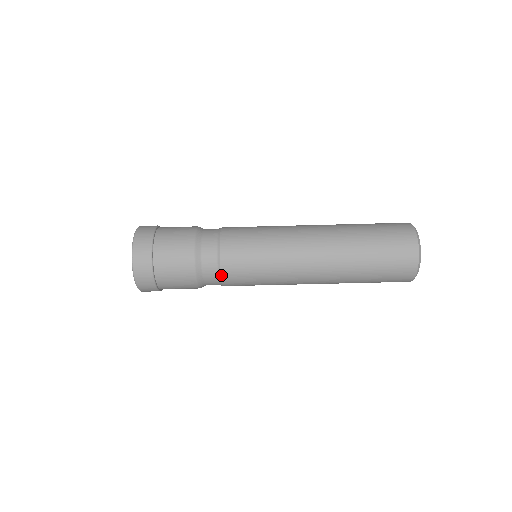
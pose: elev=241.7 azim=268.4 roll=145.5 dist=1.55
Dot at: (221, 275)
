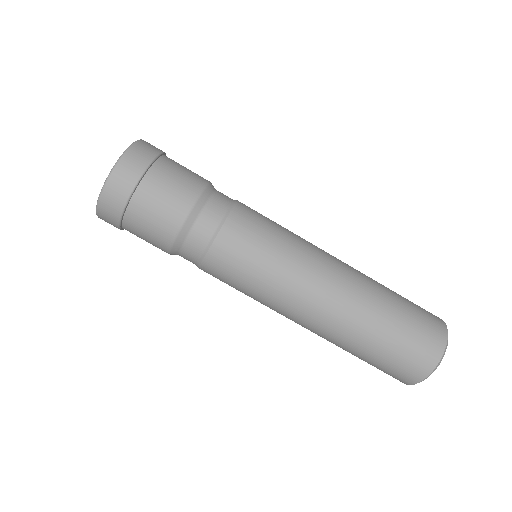
Dot at: (202, 261)
